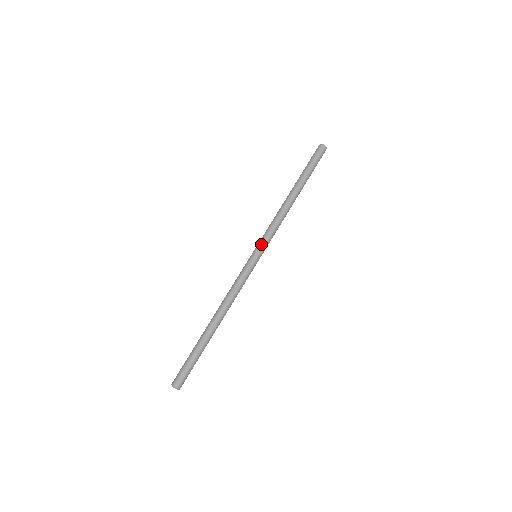
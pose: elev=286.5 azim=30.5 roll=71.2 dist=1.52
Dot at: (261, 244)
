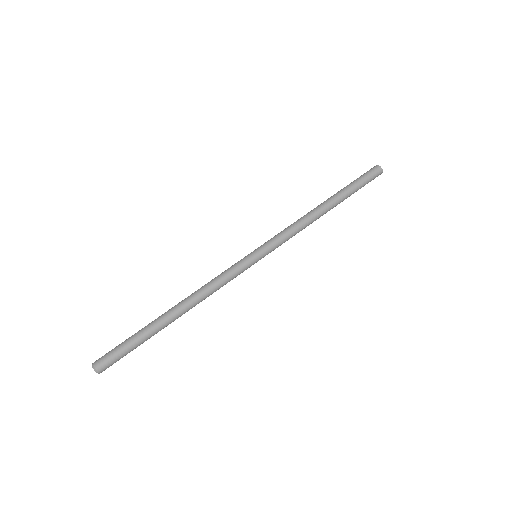
Dot at: (264, 243)
